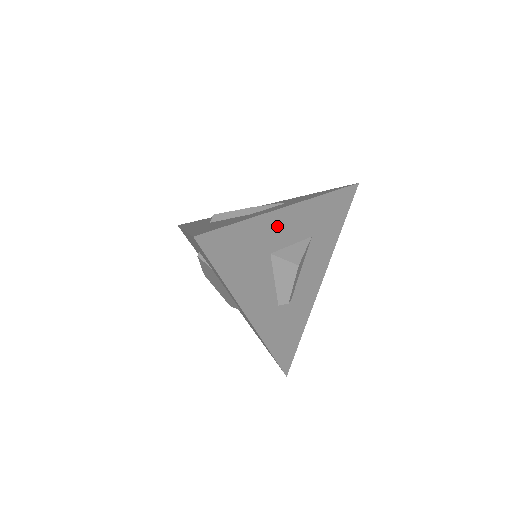
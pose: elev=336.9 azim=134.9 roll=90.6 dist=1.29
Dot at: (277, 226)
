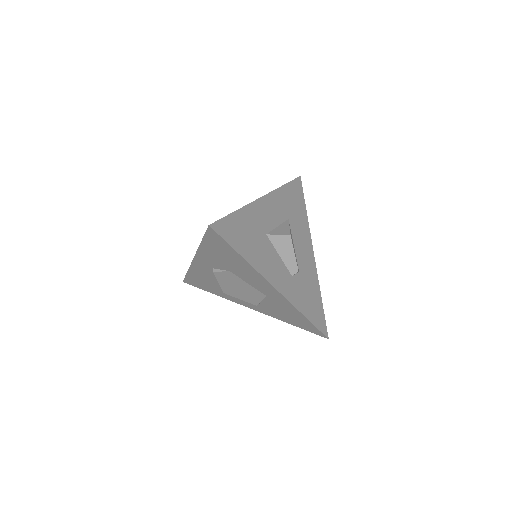
Dot at: (261, 213)
